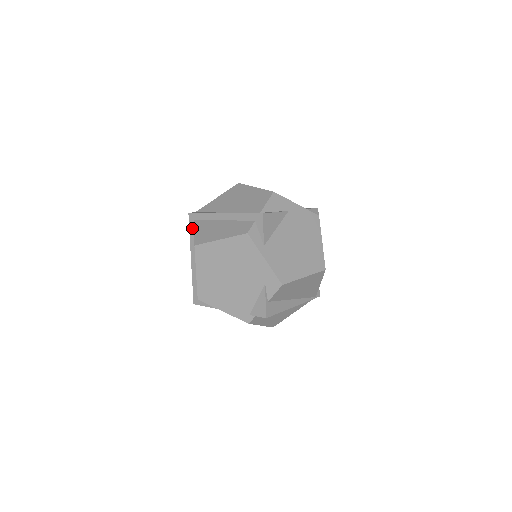
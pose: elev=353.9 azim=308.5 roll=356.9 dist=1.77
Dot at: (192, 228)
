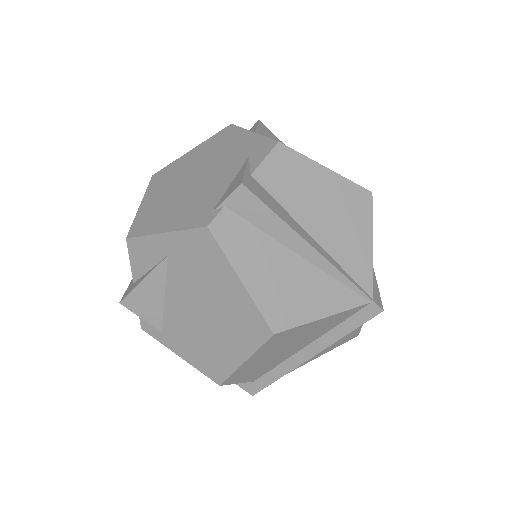
Dot at: occluded
